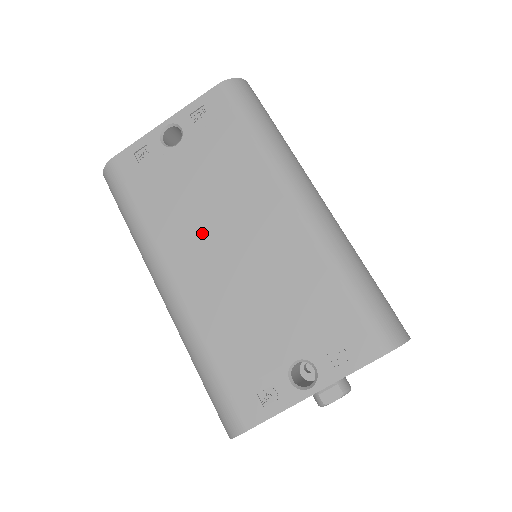
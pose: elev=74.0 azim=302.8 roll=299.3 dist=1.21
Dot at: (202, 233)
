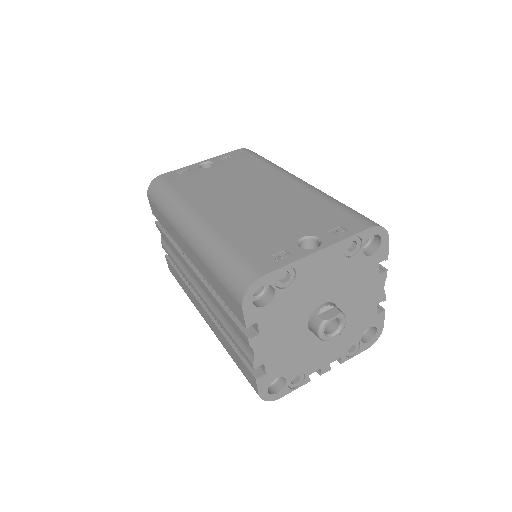
Dot at: (226, 194)
